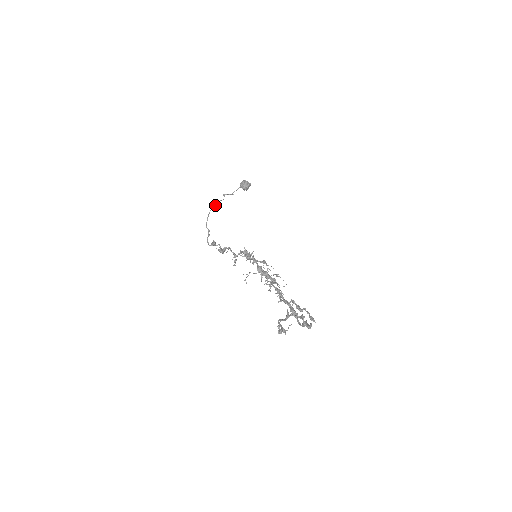
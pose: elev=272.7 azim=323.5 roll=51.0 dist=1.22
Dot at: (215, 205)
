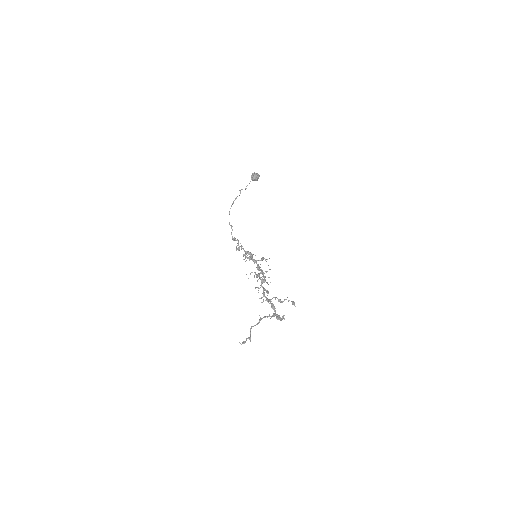
Dot at: (233, 203)
